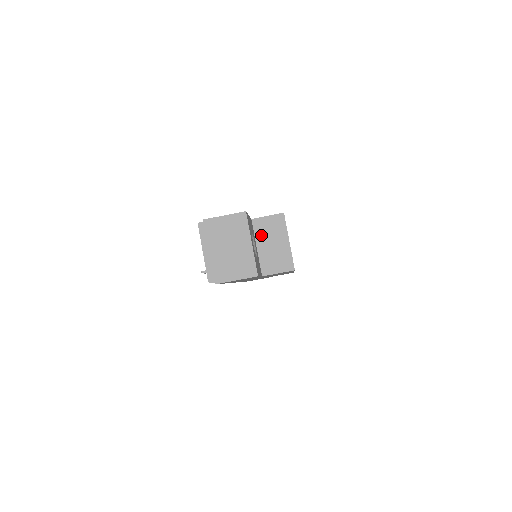
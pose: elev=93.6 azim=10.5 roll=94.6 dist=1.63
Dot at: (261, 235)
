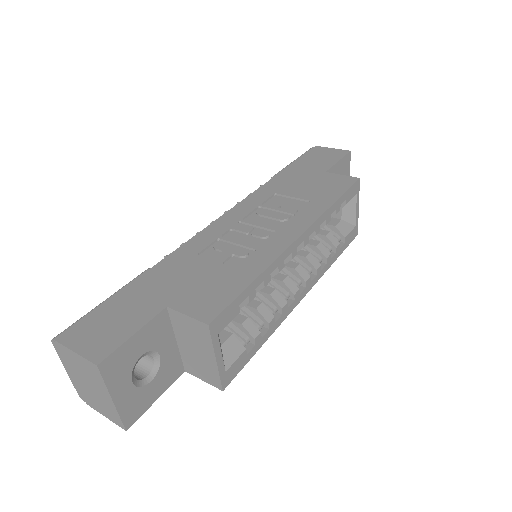
Dot at: (180, 331)
